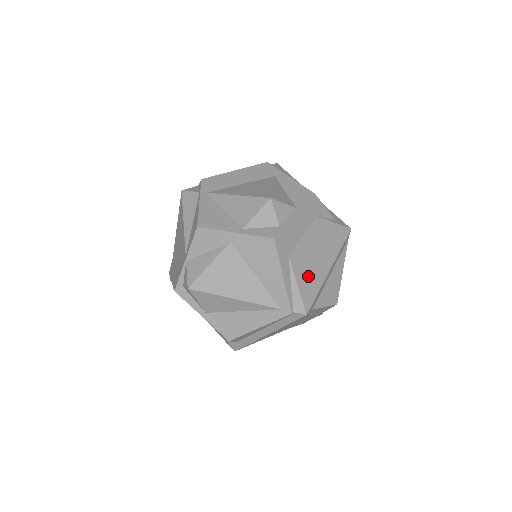
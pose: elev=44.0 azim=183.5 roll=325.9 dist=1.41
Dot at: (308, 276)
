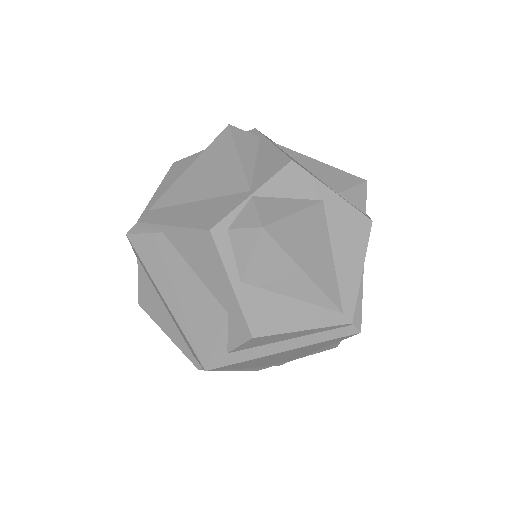
Dot at: occluded
